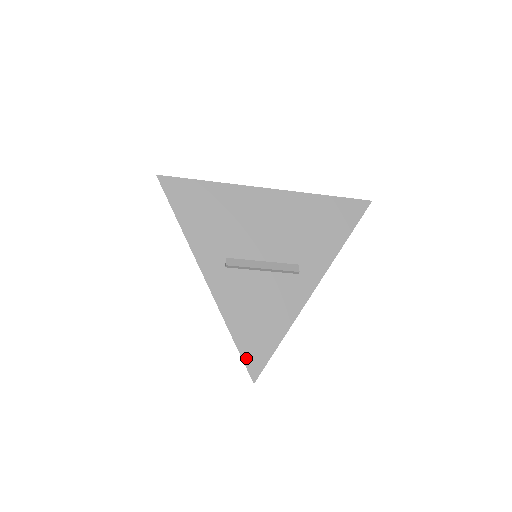
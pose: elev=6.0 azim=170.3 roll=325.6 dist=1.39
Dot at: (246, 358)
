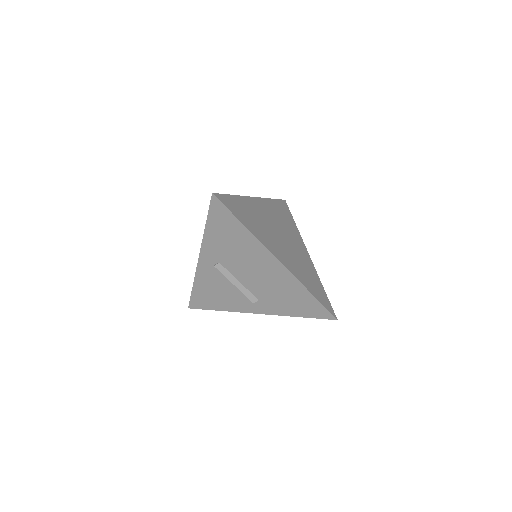
Dot at: (193, 299)
